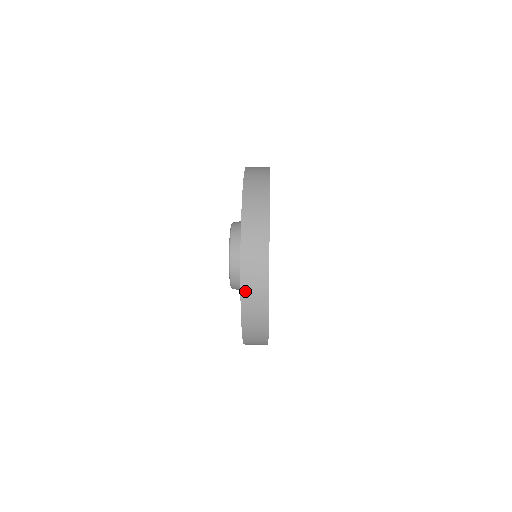
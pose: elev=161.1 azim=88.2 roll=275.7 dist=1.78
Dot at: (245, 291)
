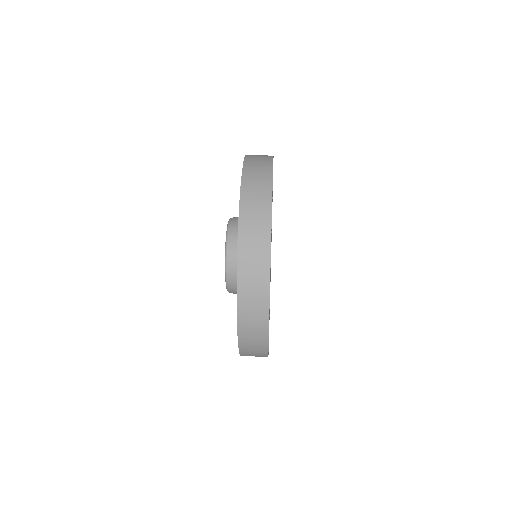
Dot at: occluded
